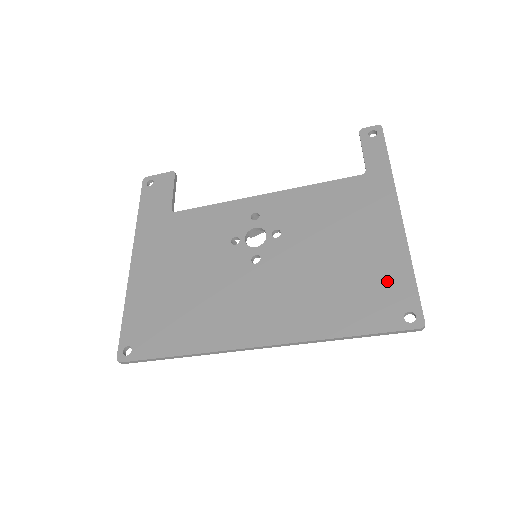
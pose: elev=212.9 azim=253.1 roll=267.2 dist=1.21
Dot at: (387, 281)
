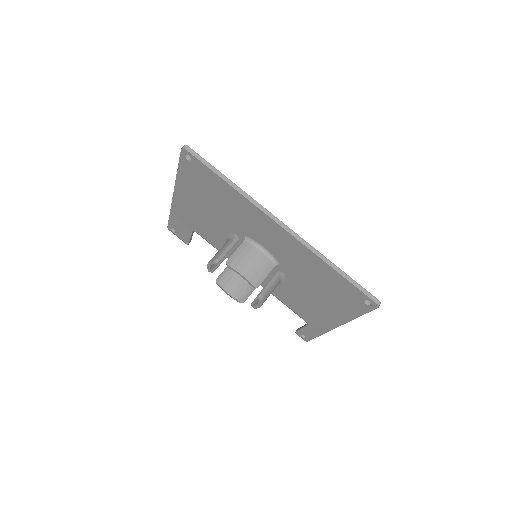
Dot at: occluded
